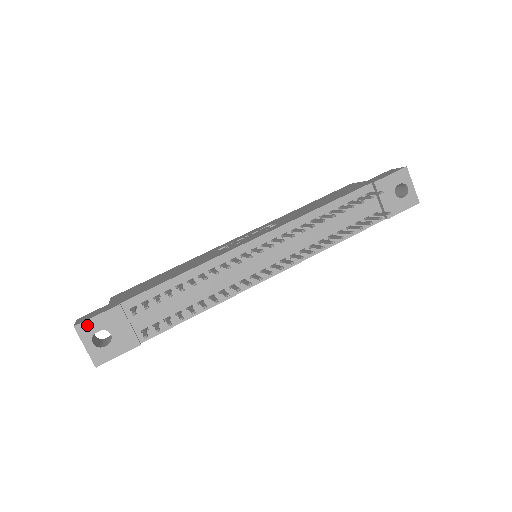
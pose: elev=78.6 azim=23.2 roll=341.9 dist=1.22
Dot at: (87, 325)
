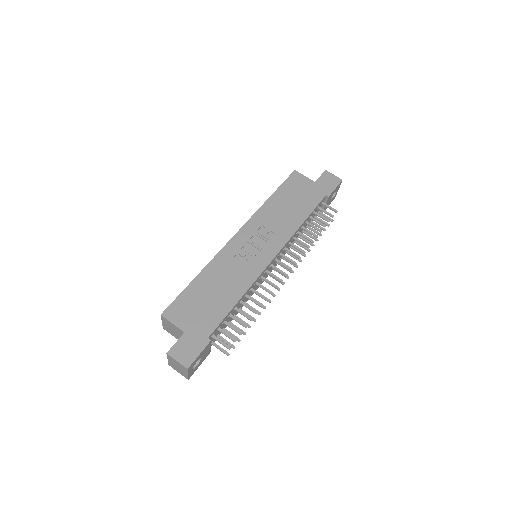
Dot at: (193, 363)
